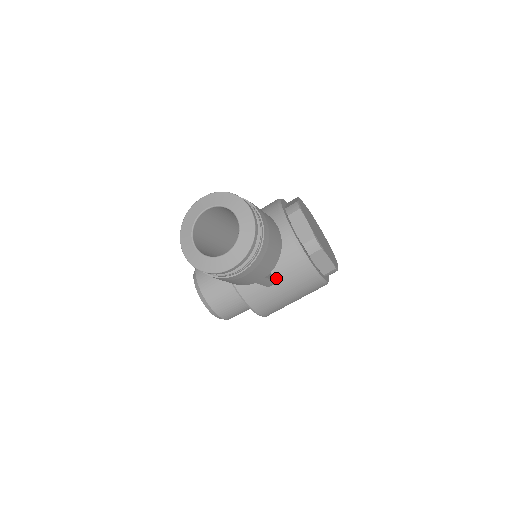
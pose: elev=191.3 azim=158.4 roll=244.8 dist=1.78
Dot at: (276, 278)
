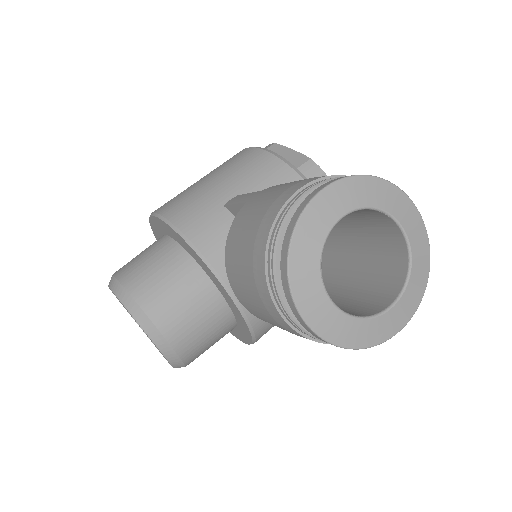
Dot at: occluded
